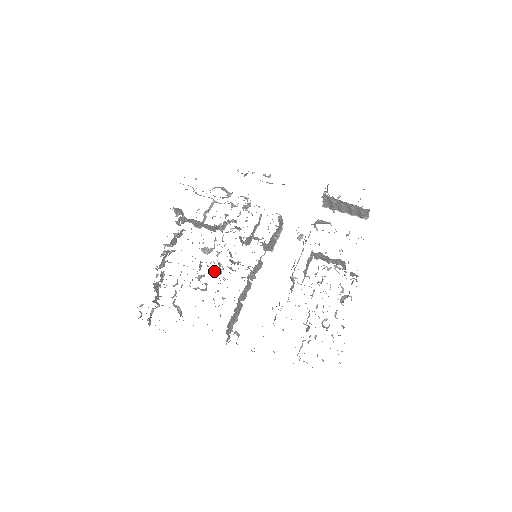
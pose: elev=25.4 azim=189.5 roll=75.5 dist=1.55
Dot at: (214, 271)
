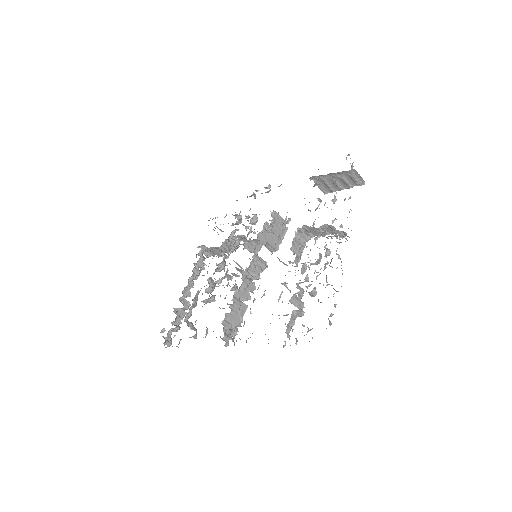
Dot at: (219, 281)
